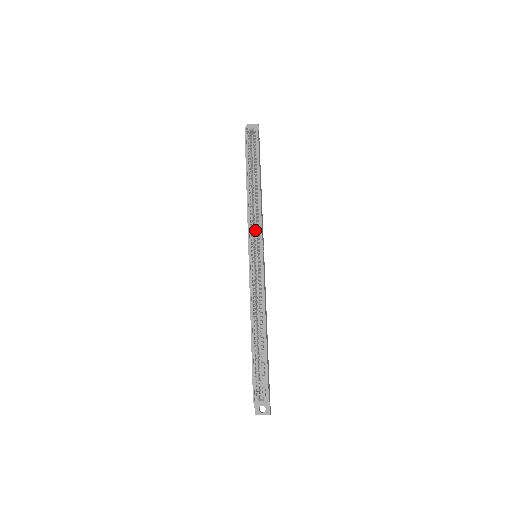
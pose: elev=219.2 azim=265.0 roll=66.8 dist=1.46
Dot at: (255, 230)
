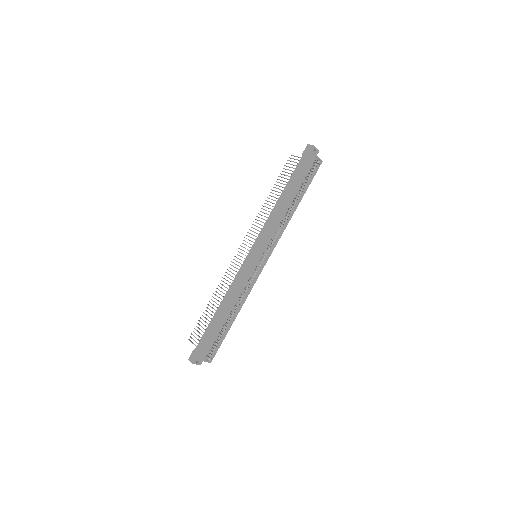
Dot at: occluded
